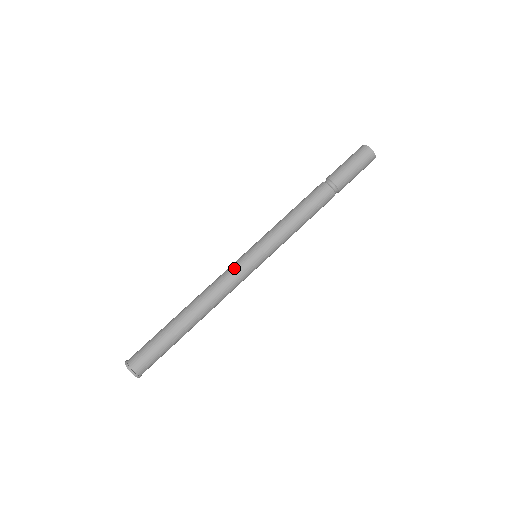
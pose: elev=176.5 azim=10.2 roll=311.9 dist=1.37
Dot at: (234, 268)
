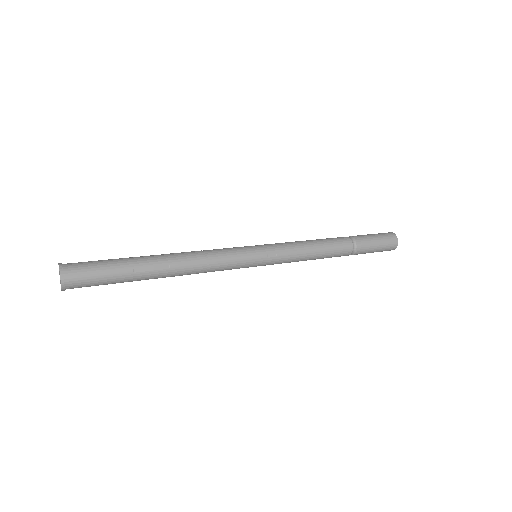
Dot at: (233, 251)
